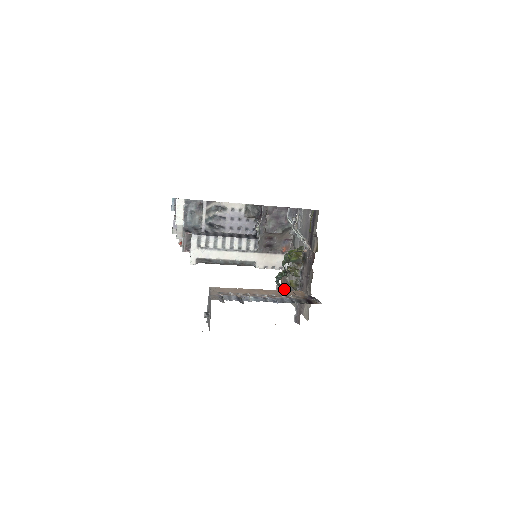
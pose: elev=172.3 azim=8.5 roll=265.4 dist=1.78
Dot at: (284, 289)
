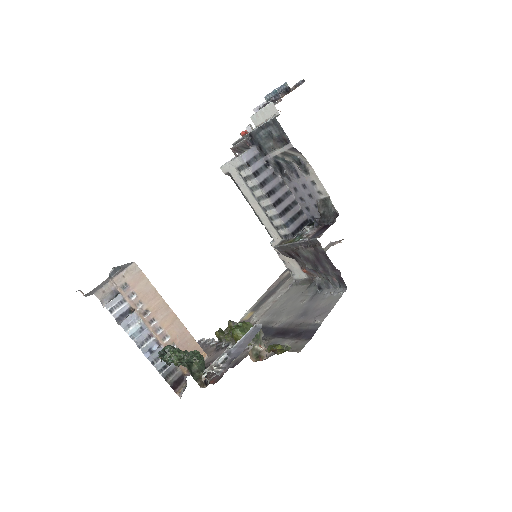
Dot at: (161, 361)
